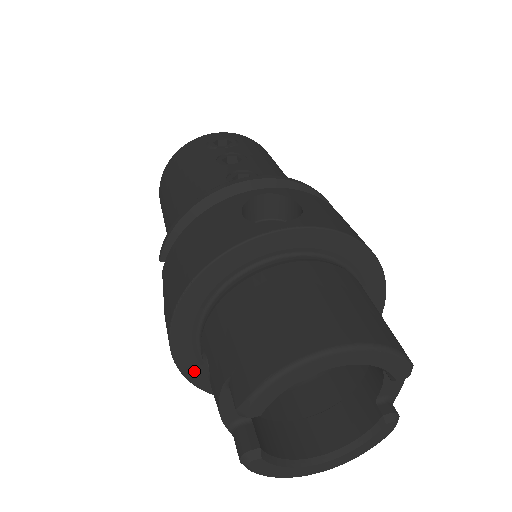
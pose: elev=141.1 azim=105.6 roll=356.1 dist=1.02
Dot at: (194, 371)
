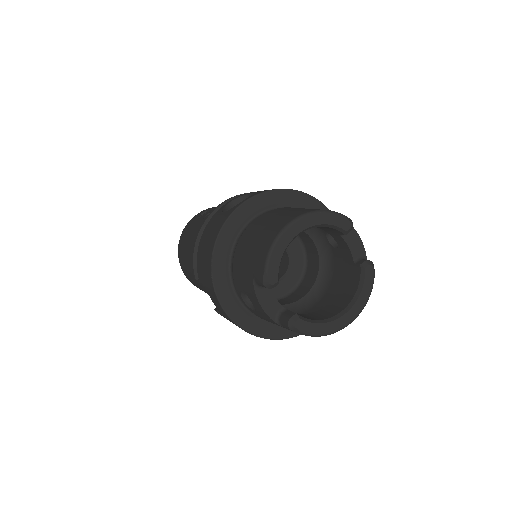
Dot at: (247, 322)
